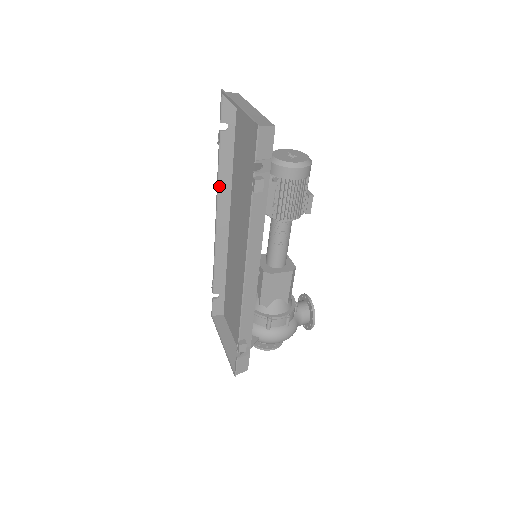
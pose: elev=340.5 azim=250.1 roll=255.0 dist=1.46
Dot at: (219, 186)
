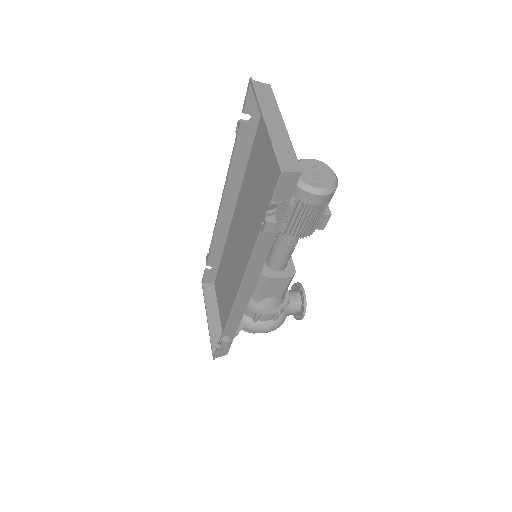
Dot at: (229, 175)
